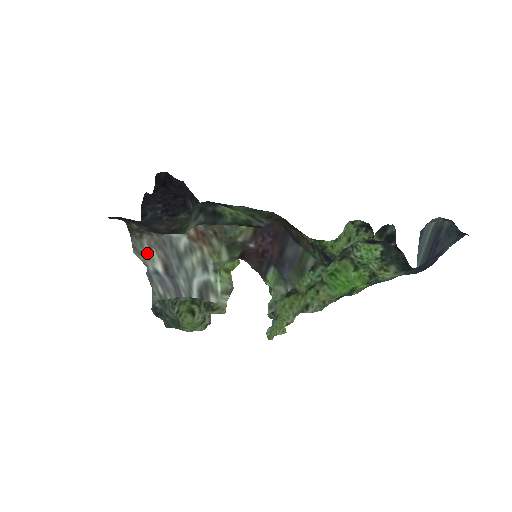
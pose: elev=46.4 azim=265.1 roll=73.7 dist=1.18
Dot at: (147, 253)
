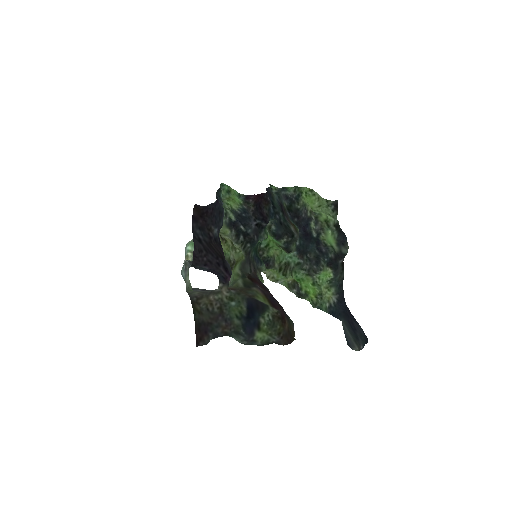
Dot at: (195, 292)
